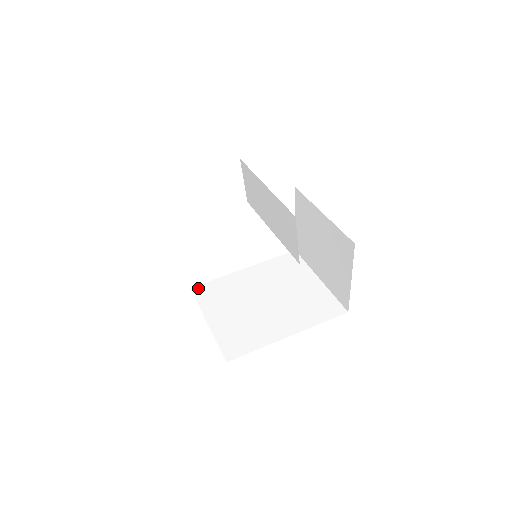
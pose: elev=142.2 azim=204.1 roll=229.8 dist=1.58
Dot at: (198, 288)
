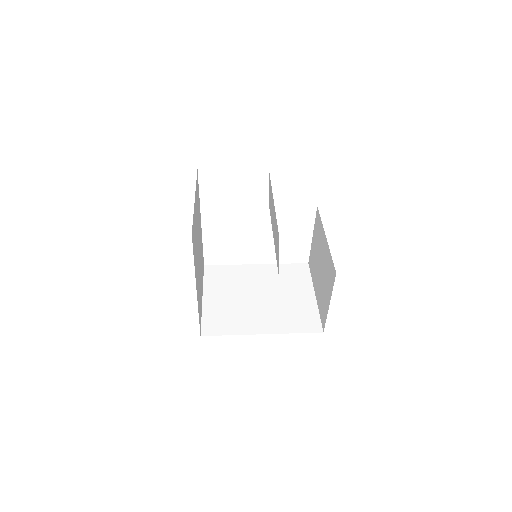
Dot at: (210, 268)
